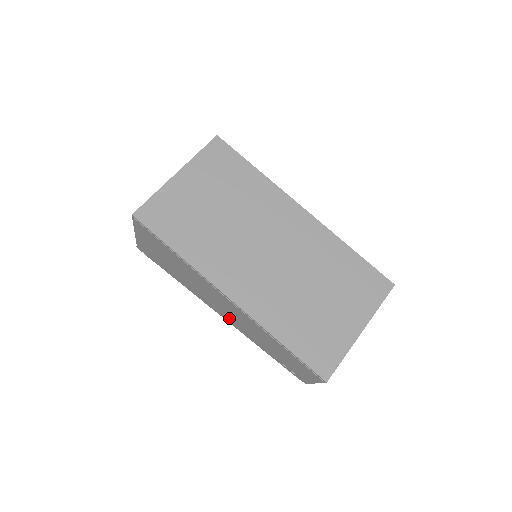
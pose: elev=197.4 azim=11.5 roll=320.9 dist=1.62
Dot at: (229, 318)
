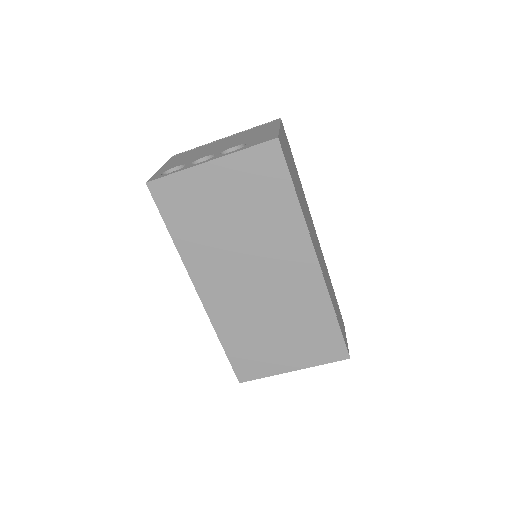
Dot at: occluded
